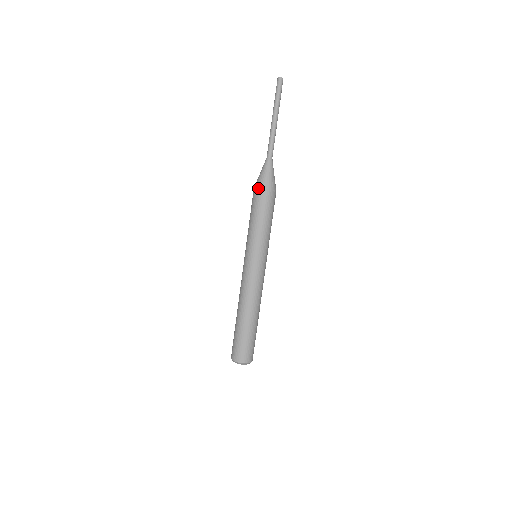
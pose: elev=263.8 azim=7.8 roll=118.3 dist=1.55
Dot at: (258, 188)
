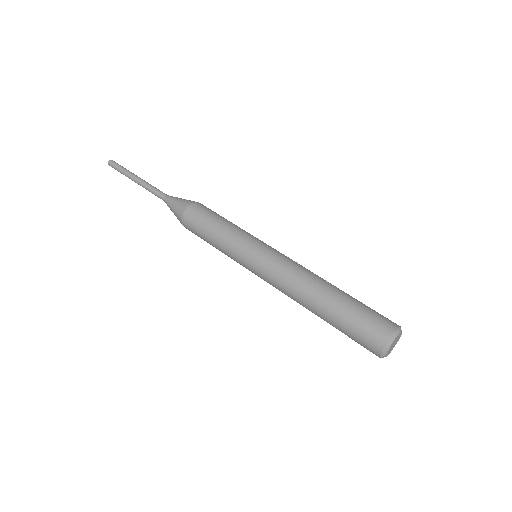
Dot at: (188, 205)
